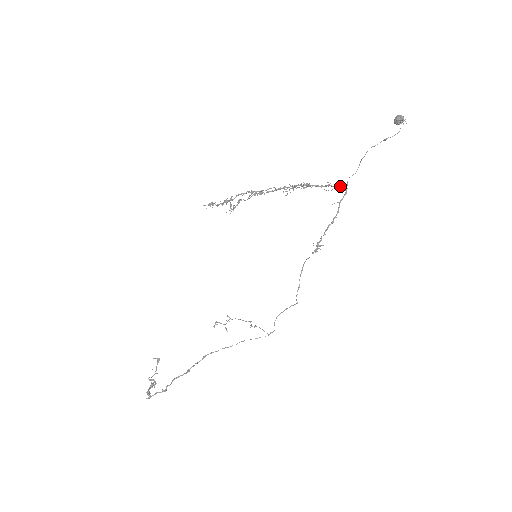
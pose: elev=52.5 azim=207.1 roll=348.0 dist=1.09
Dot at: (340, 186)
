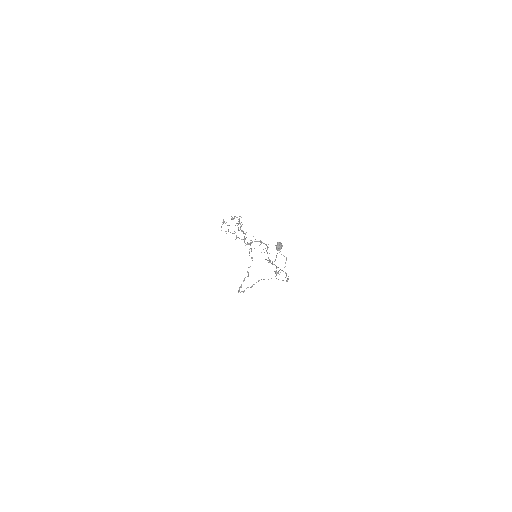
Dot at: occluded
